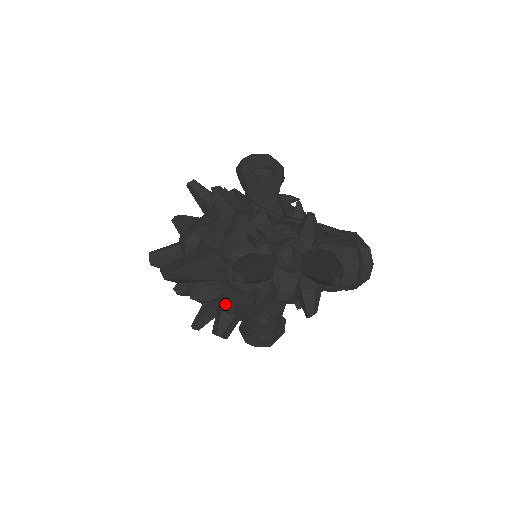
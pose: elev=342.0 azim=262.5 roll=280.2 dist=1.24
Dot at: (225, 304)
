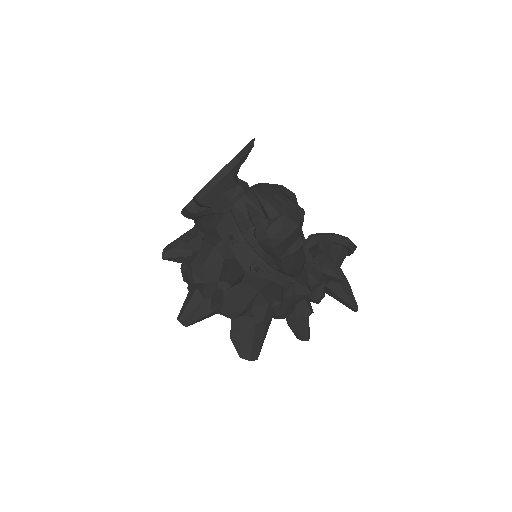
Dot at: occluded
